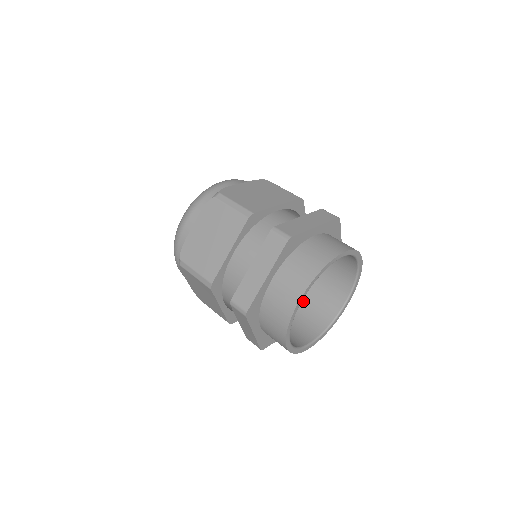
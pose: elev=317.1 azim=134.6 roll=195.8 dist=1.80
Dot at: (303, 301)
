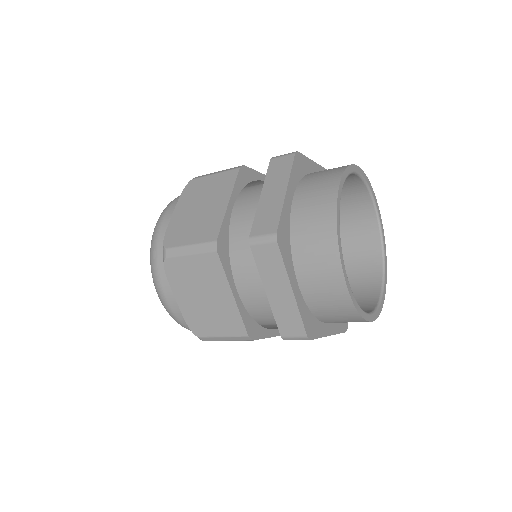
Dot at: occluded
